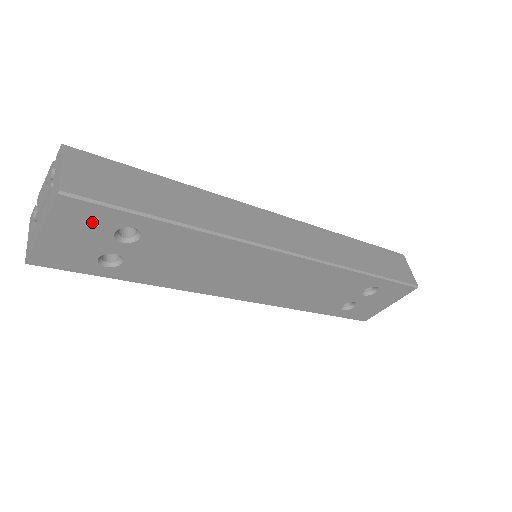
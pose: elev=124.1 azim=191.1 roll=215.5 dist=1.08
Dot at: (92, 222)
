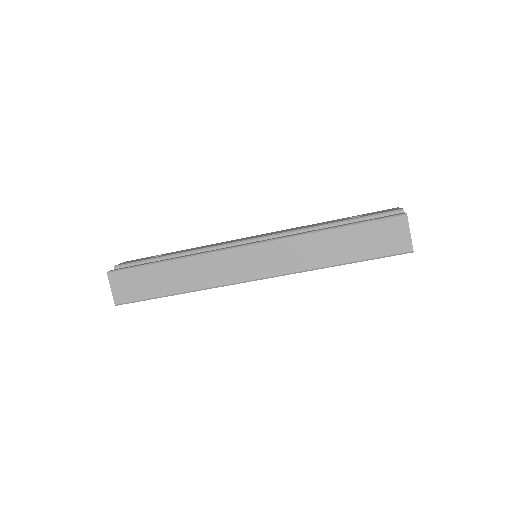
Dot at: occluded
